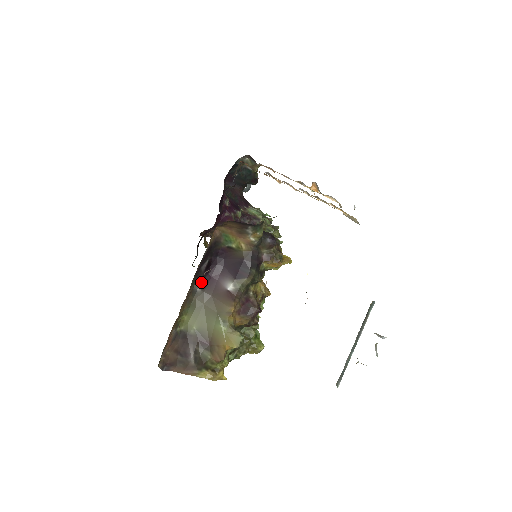
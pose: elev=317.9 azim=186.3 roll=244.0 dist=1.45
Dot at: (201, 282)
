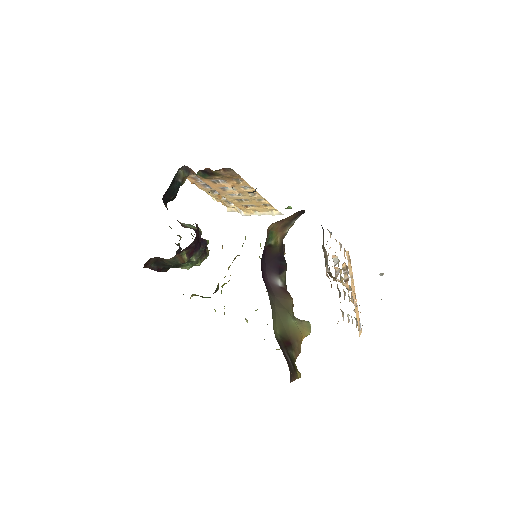
Dot at: occluded
